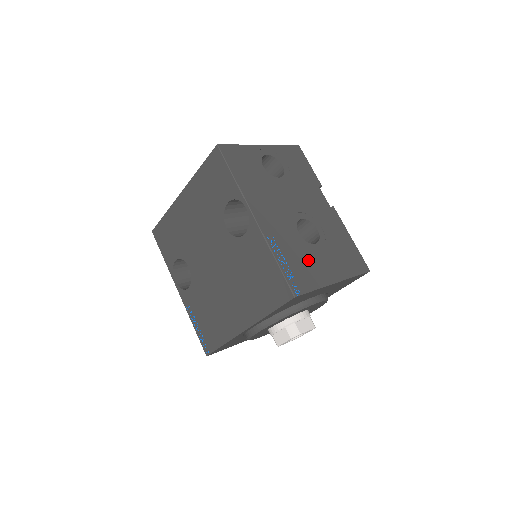
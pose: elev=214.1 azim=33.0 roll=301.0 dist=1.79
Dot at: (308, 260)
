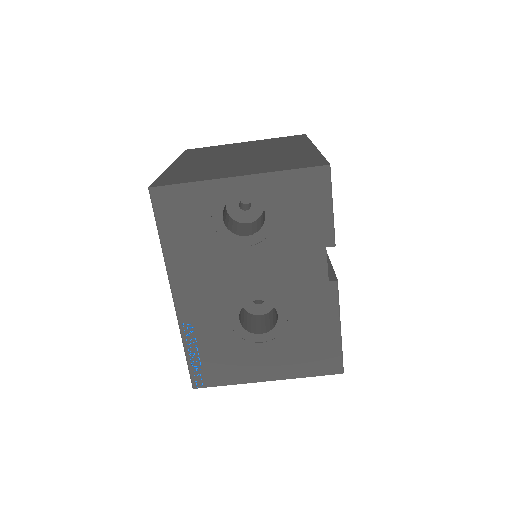
Dot at: (236, 353)
